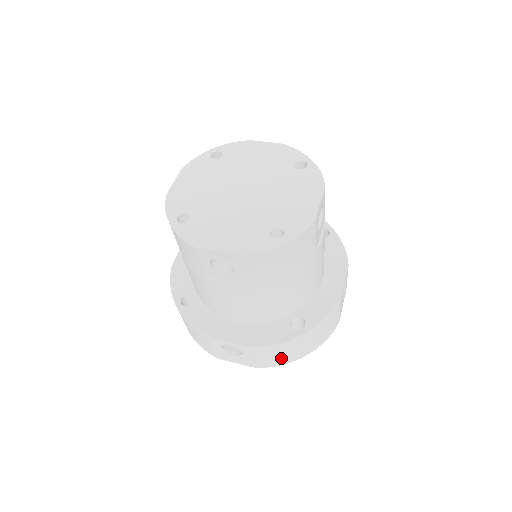
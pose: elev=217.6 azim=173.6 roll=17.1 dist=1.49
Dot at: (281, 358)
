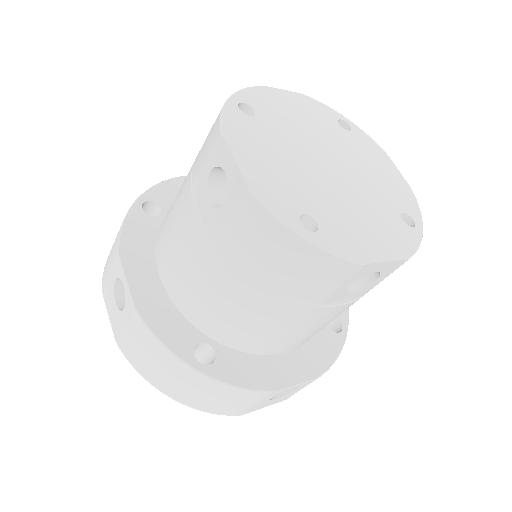
Dot at: (147, 364)
